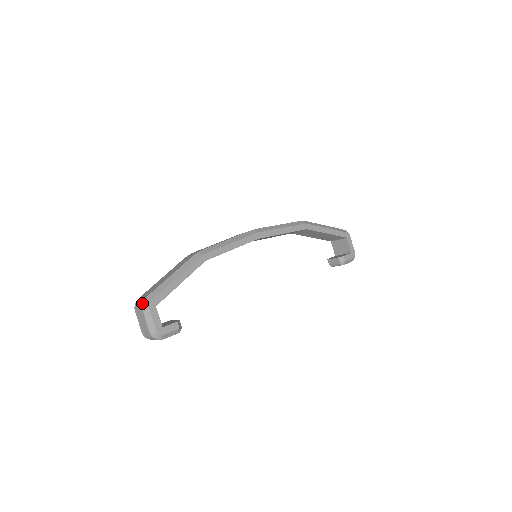
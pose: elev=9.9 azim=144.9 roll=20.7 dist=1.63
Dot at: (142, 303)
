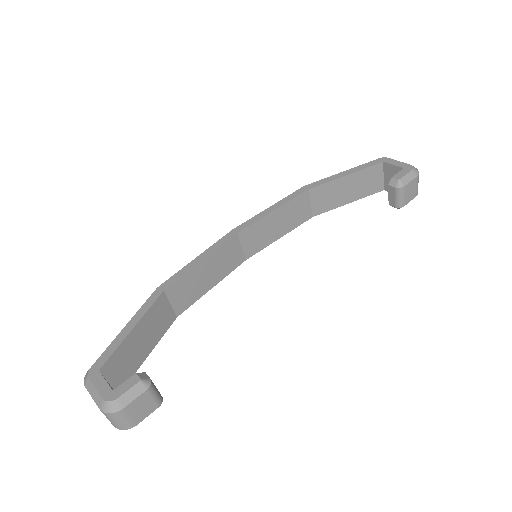
Dot at: occluded
